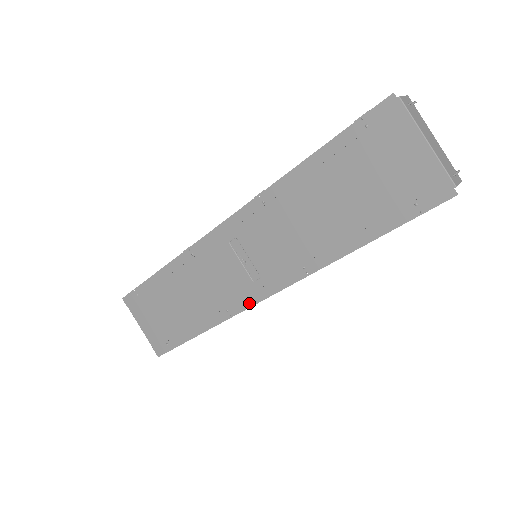
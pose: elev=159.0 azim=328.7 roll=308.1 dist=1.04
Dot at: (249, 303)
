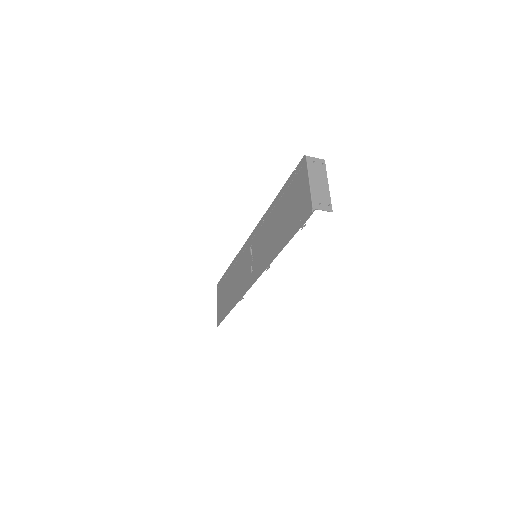
Dot at: (248, 288)
